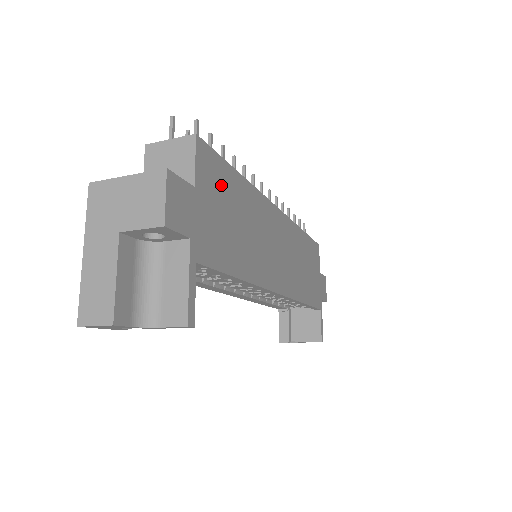
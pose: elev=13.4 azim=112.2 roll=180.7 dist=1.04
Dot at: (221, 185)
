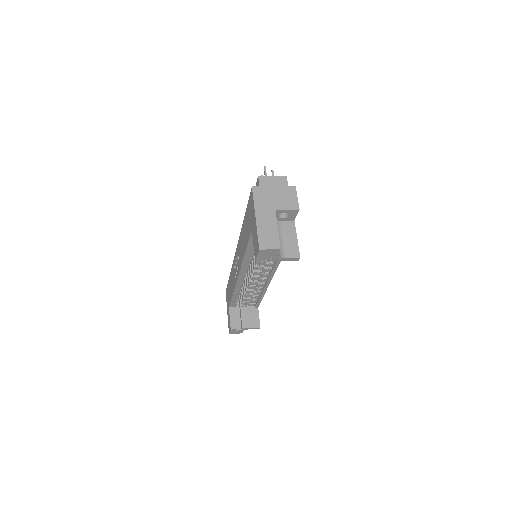
Dot at: occluded
